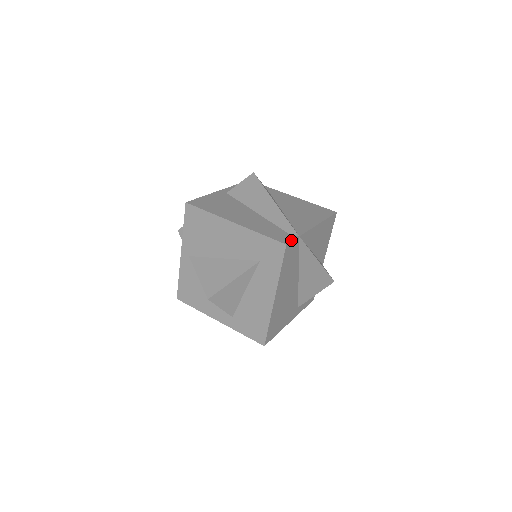
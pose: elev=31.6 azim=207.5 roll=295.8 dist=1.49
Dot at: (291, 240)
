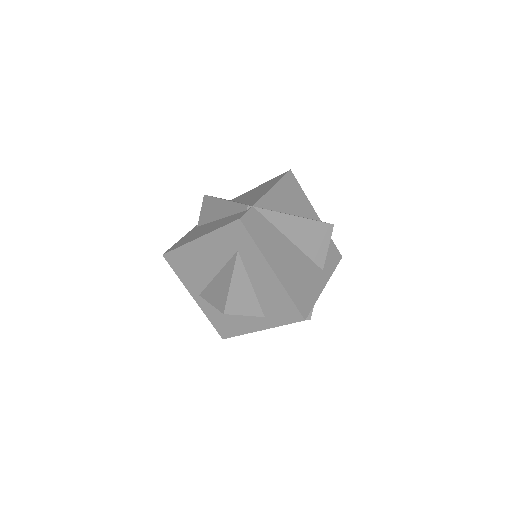
Dot at: (244, 213)
